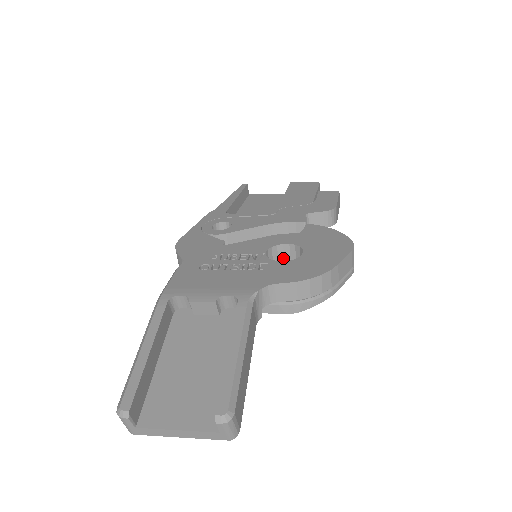
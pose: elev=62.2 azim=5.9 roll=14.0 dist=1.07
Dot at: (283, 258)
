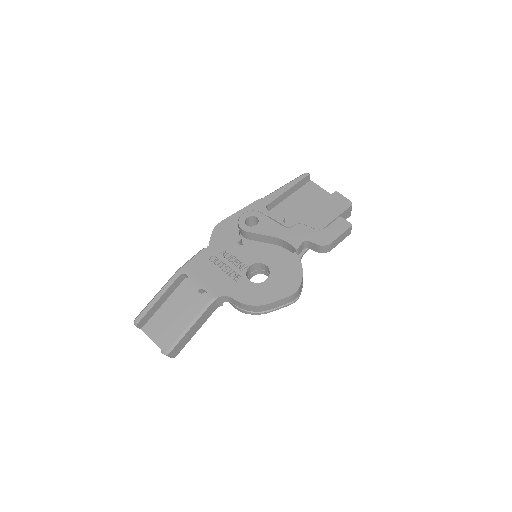
Dot at: (265, 269)
